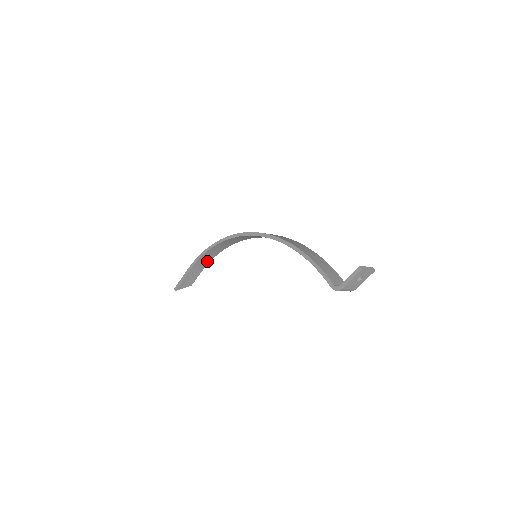
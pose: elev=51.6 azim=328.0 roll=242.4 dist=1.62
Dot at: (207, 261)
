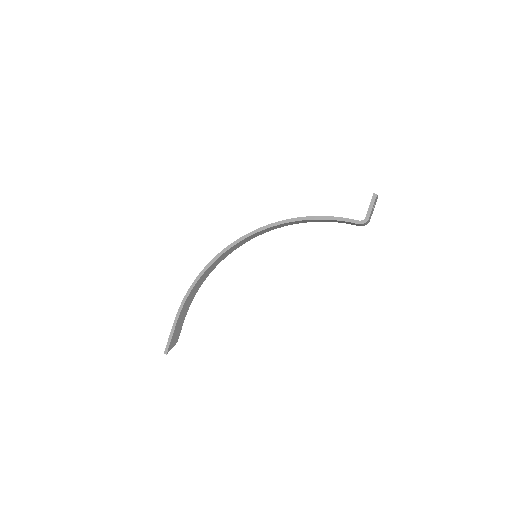
Dot at: (189, 303)
